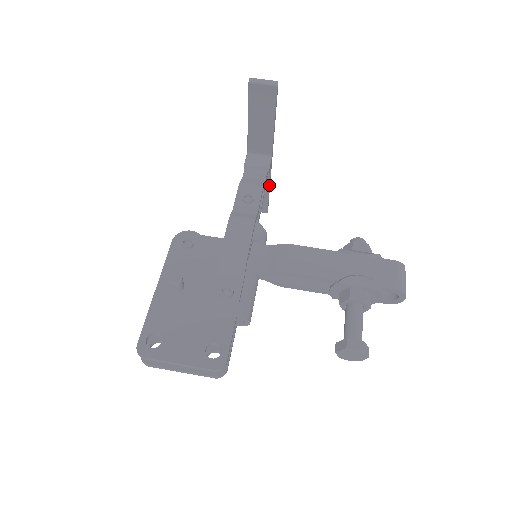
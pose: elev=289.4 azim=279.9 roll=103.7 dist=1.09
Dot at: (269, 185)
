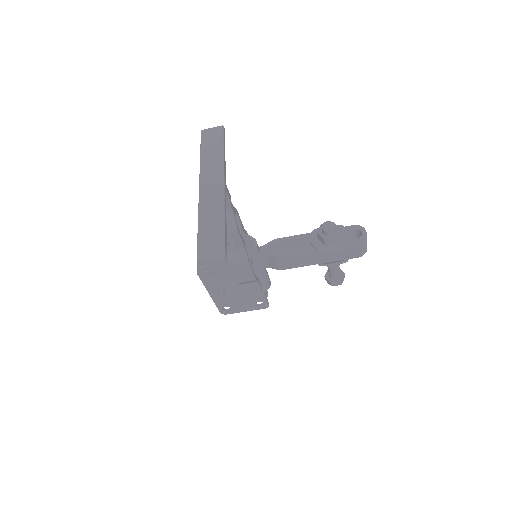
Dot at: occluded
